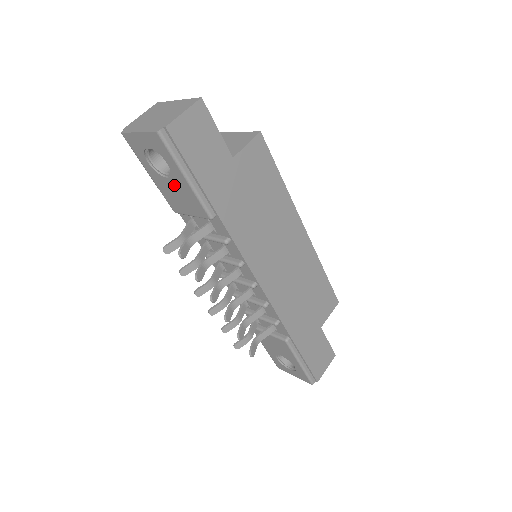
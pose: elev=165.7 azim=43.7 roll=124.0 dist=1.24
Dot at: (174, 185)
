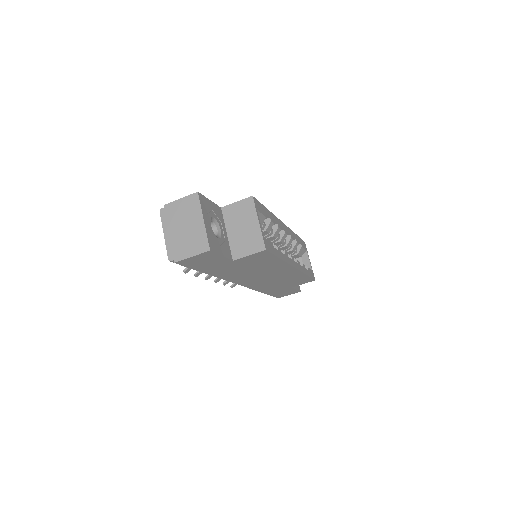
Dot at: occluded
